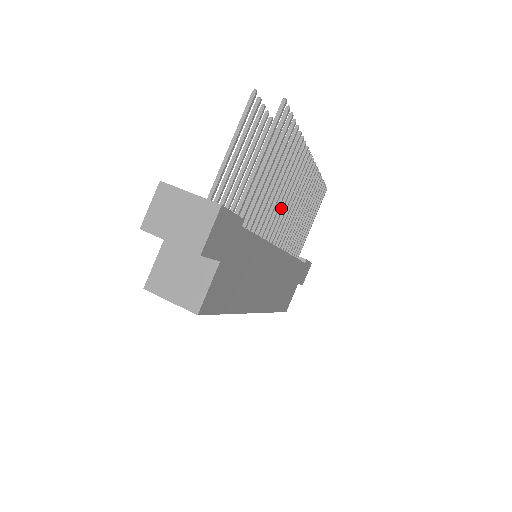
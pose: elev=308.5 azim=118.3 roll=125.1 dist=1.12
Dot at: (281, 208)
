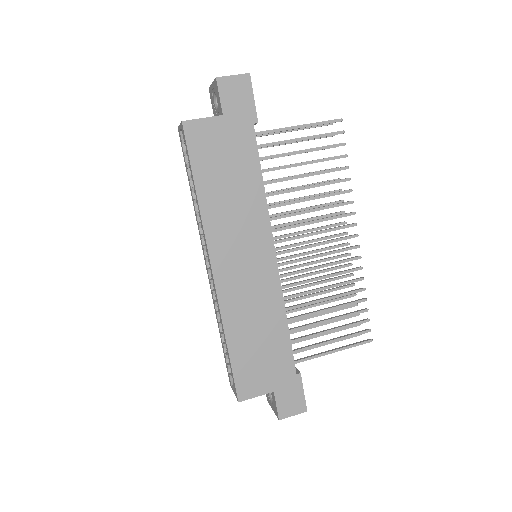
Dot at: (300, 223)
